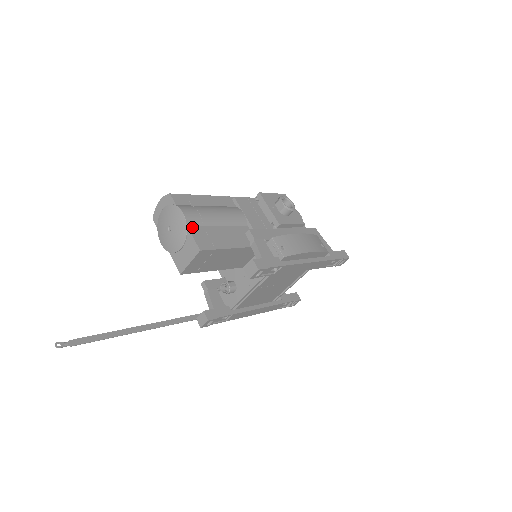
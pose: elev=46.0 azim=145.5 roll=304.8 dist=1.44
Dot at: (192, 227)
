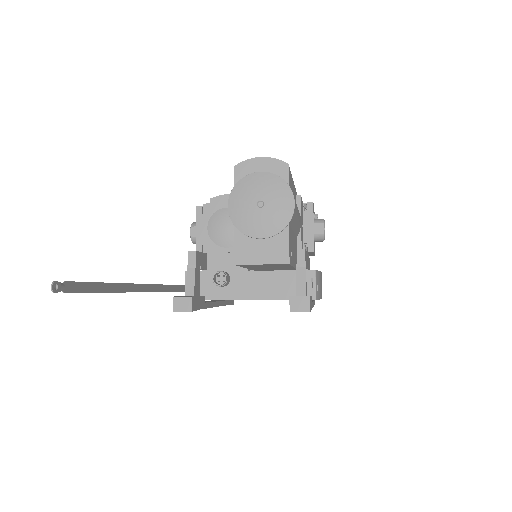
Dot at: (290, 225)
